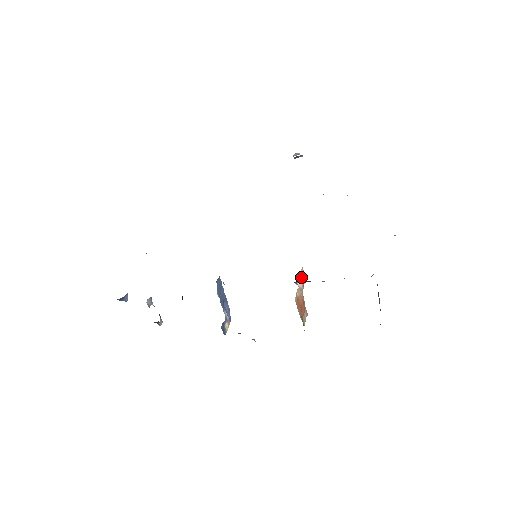
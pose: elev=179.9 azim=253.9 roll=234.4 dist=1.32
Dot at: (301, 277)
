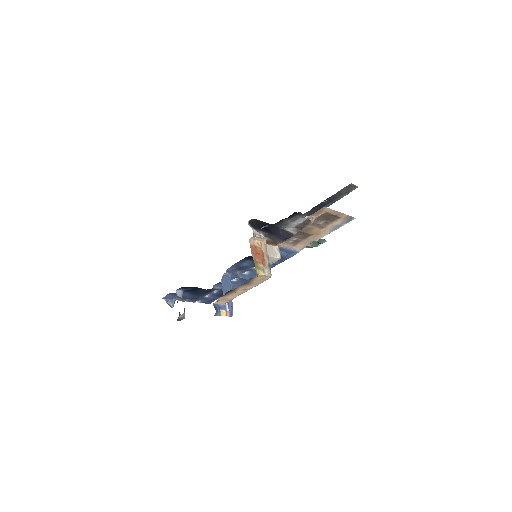
Dot at: (273, 249)
